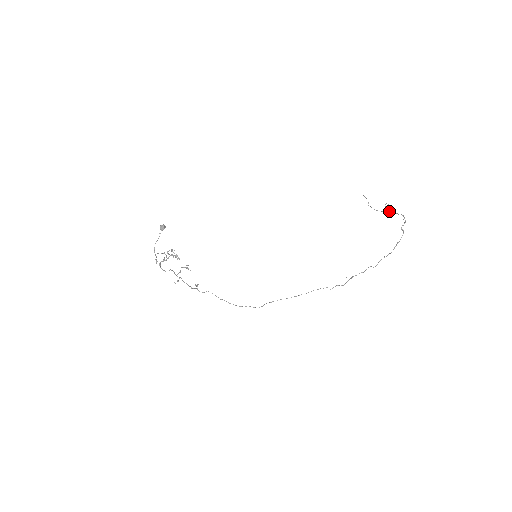
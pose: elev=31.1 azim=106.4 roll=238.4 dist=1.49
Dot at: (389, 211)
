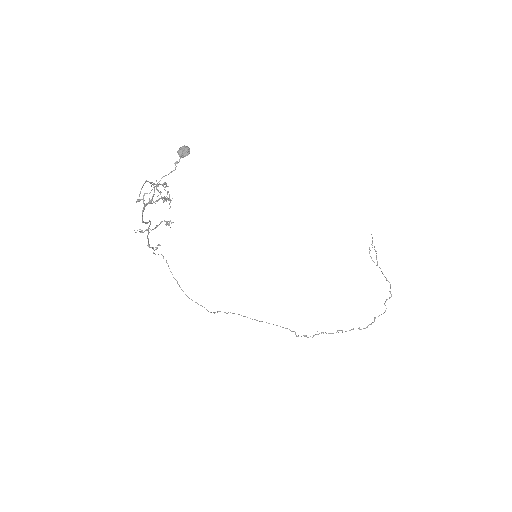
Dot at: (380, 268)
